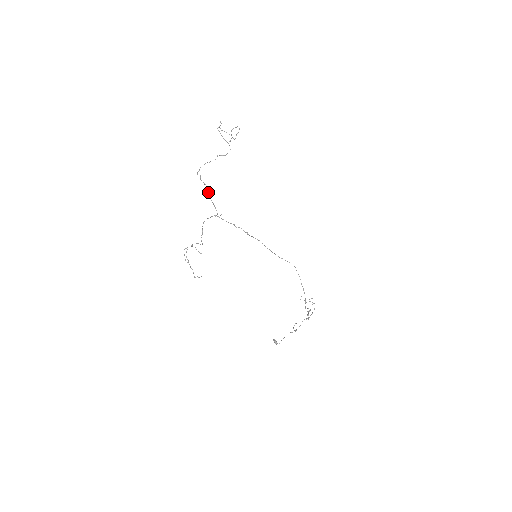
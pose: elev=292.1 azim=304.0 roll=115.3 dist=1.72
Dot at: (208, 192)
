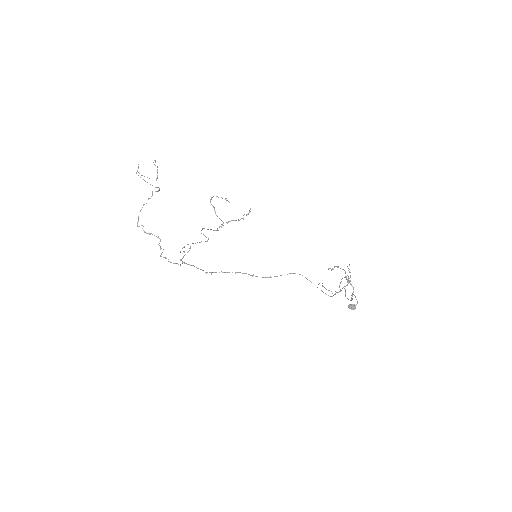
Dot at: (158, 244)
